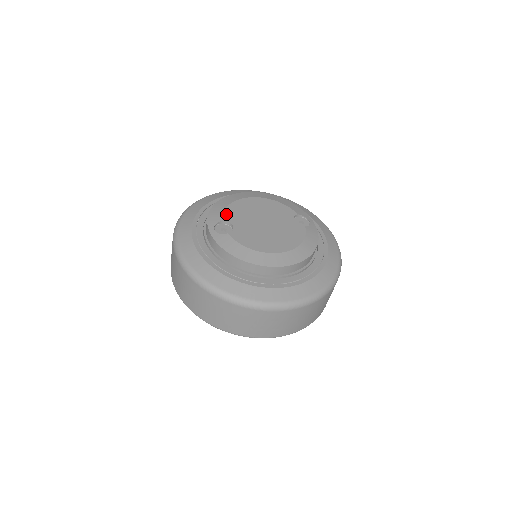
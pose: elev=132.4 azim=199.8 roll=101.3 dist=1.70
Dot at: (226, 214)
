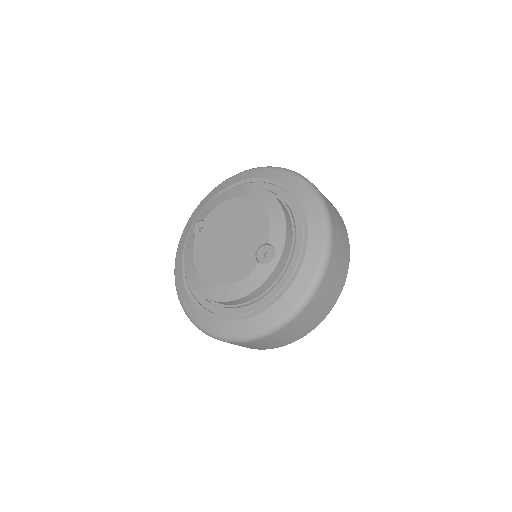
Dot at: (212, 213)
